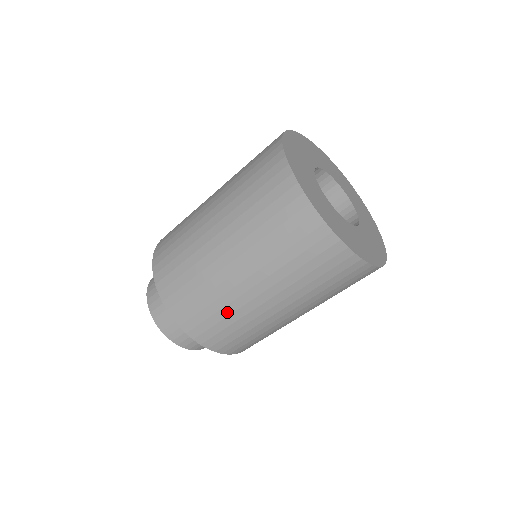
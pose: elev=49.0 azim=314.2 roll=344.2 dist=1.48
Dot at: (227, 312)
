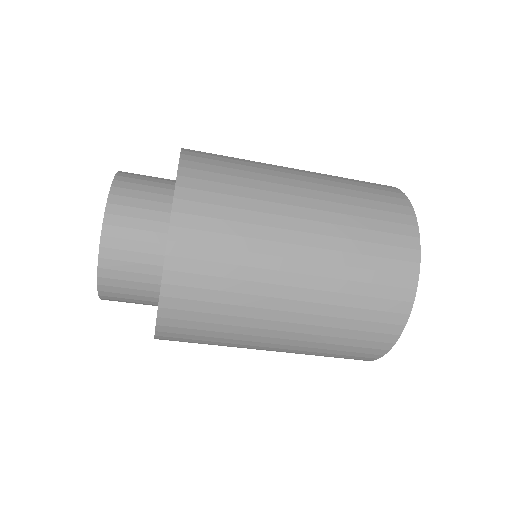
Dot at: (249, 232)
